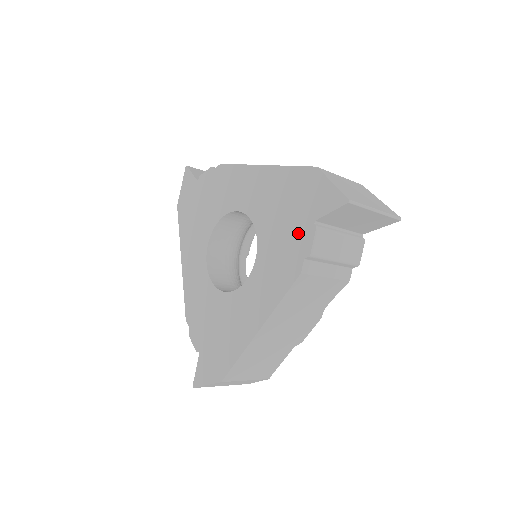
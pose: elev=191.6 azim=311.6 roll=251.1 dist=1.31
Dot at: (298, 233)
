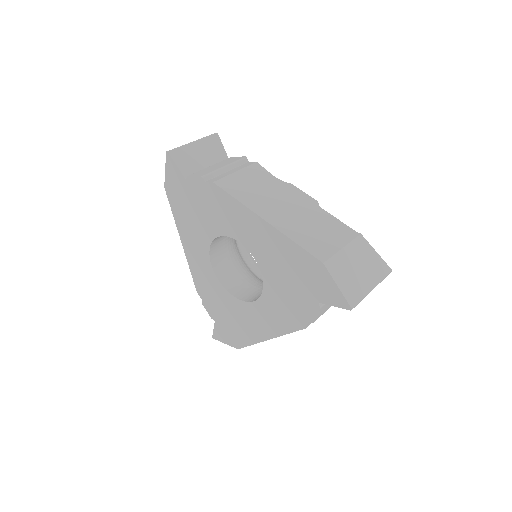
Dot at: (303, 301)
